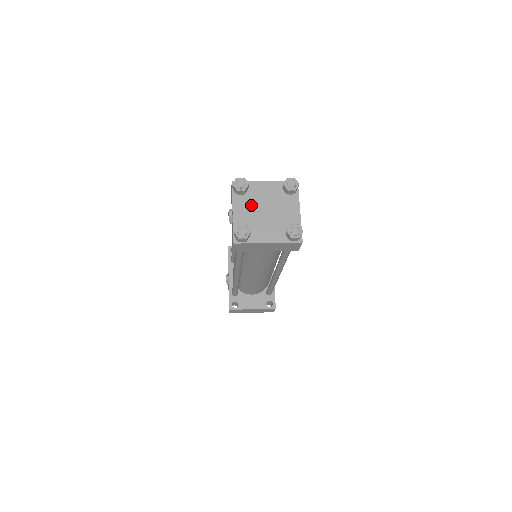
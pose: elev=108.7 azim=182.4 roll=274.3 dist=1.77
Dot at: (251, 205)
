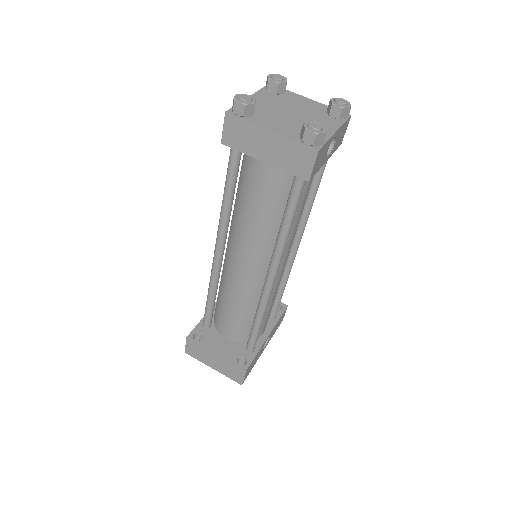
Dot at: (276, 102)
